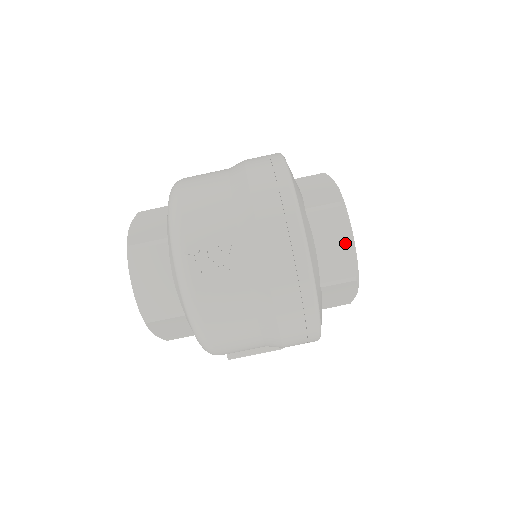
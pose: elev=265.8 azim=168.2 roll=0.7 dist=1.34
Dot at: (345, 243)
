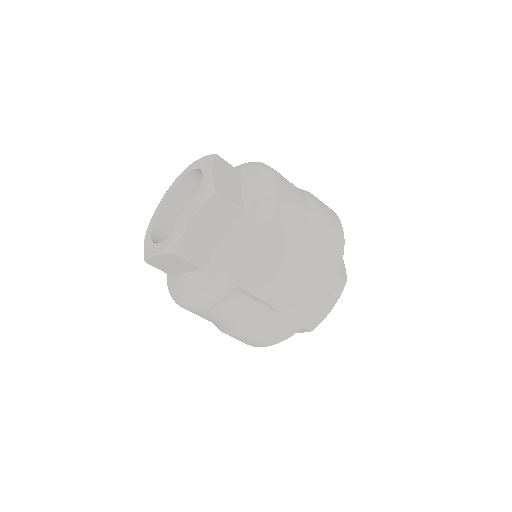
Dot at: occluded
